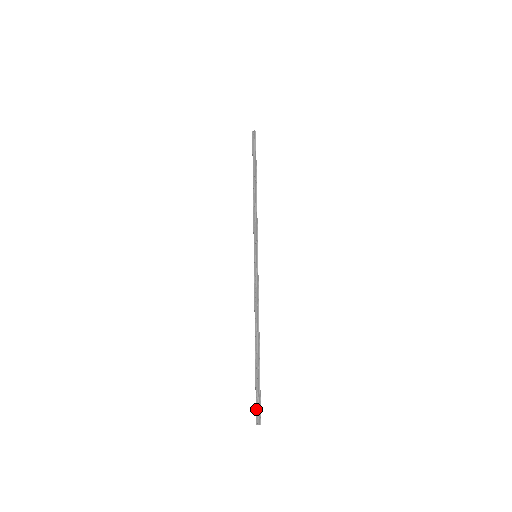
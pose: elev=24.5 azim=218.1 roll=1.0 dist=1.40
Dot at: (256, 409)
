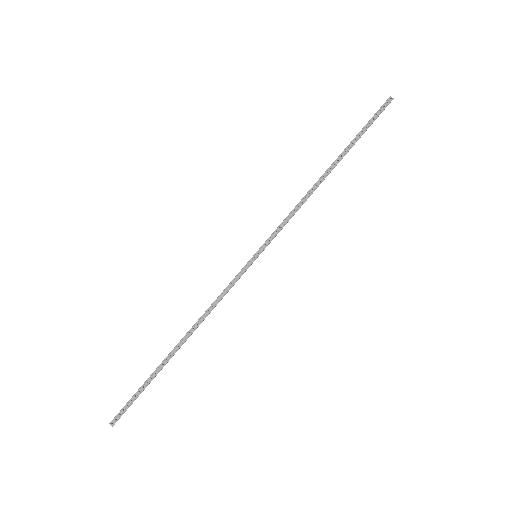
Dot at: (122, 411)
